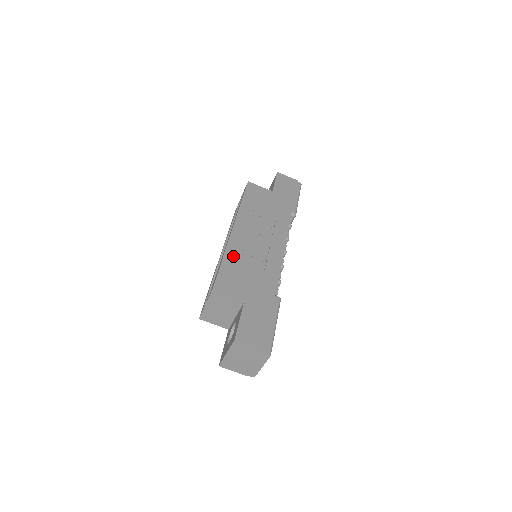
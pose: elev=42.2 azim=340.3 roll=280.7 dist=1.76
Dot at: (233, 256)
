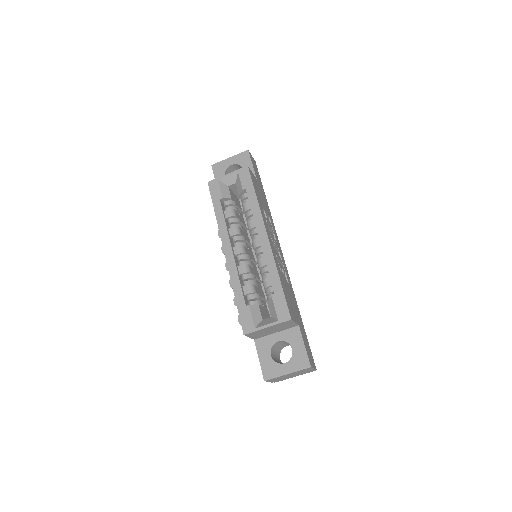
Dot at: (280, 273)
